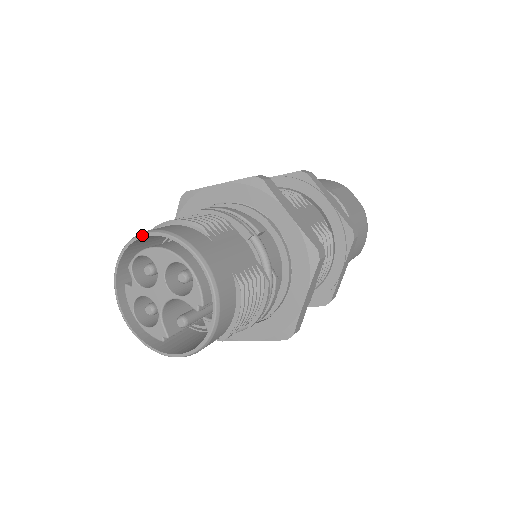
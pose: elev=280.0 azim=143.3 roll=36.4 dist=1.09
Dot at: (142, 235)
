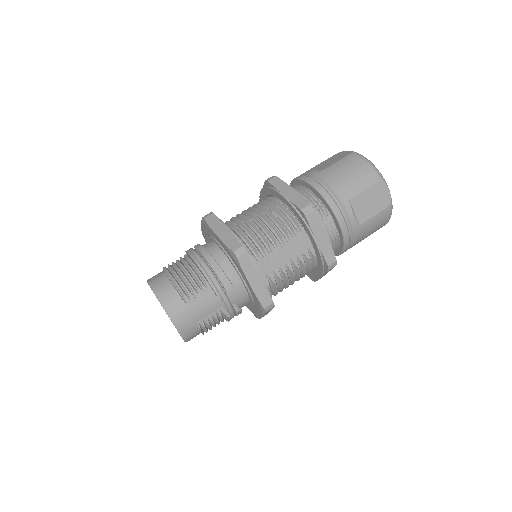
Dot at: occluded
